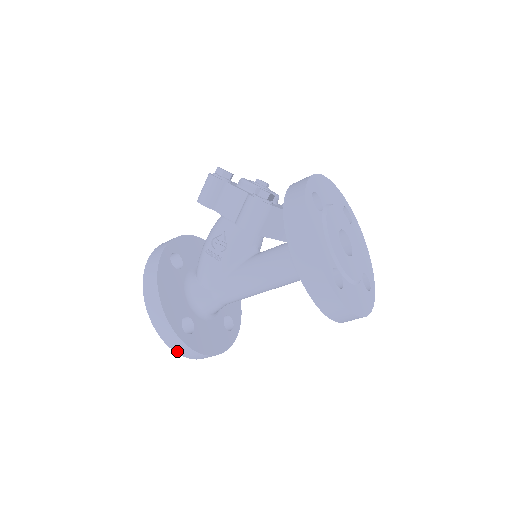
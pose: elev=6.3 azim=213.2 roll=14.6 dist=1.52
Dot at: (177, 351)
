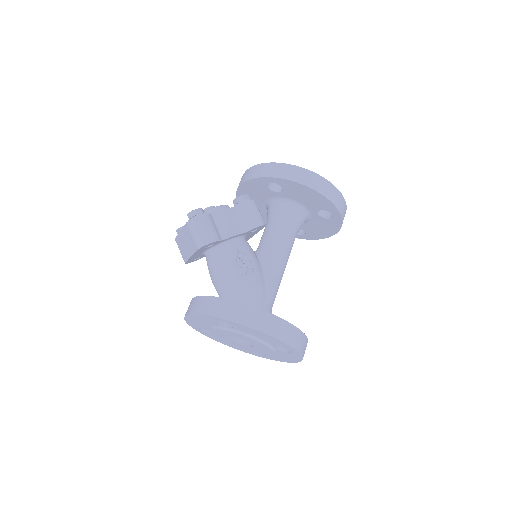
Dot at: (303, 355)
